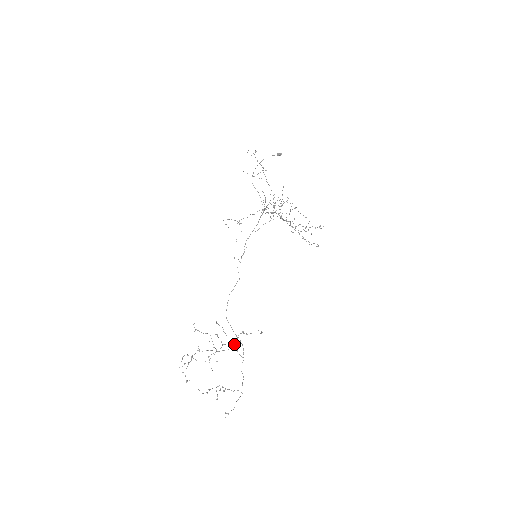
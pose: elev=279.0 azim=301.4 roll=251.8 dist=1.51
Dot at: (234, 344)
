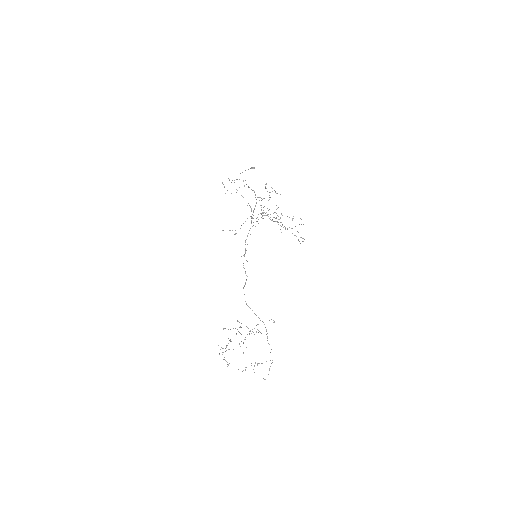
Dot at: (256, 332)
